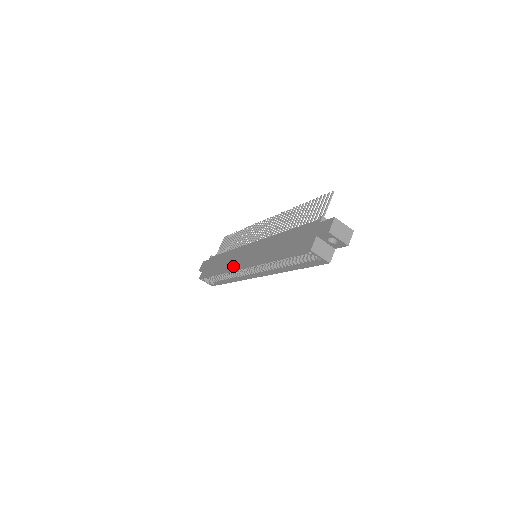
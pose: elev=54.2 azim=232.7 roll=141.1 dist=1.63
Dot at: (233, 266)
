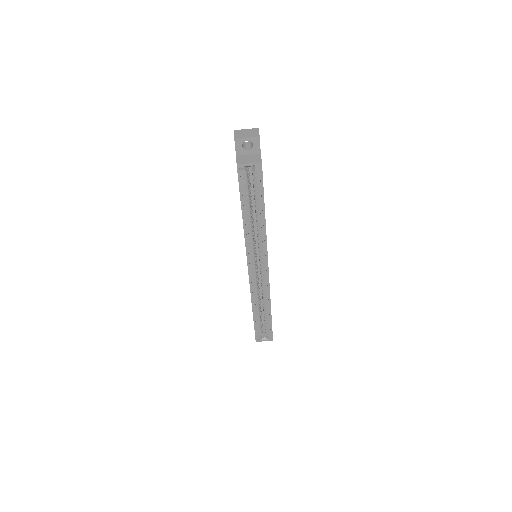
Dot at: occluded
